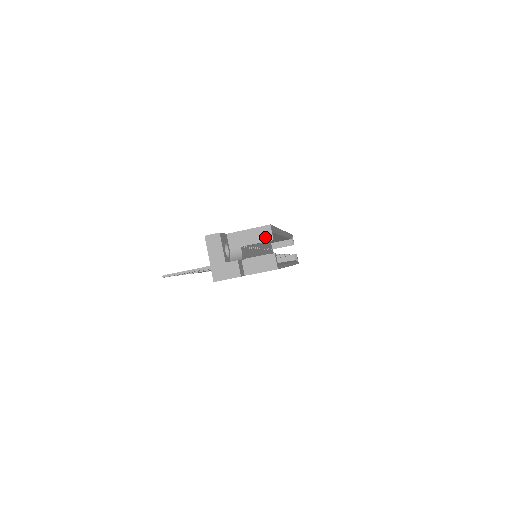
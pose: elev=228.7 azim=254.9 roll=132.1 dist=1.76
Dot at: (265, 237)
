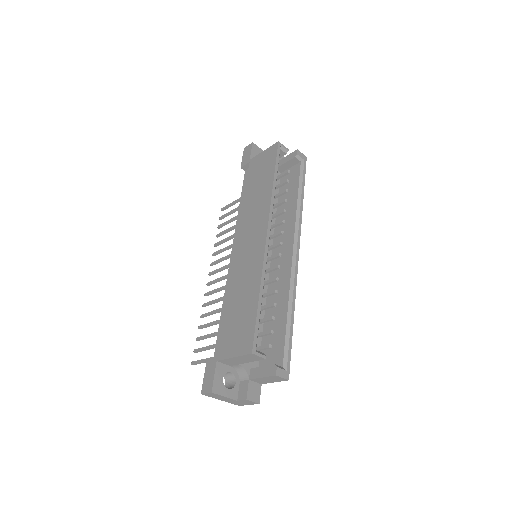
Dot at: (255, 359)
